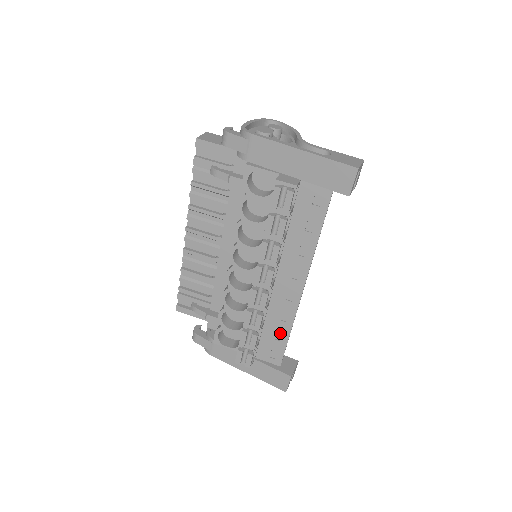
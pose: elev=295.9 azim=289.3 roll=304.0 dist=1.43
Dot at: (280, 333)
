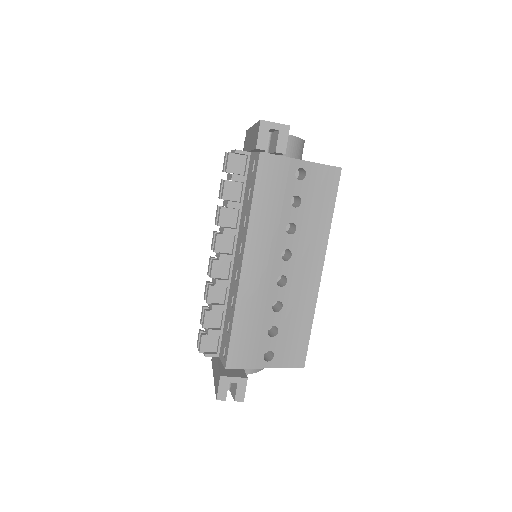
Dot at: occluded
